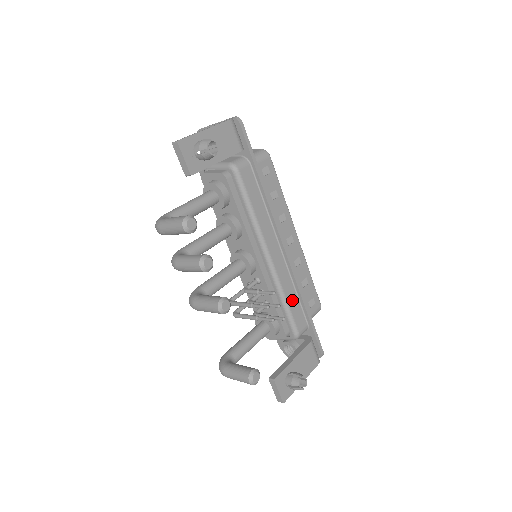
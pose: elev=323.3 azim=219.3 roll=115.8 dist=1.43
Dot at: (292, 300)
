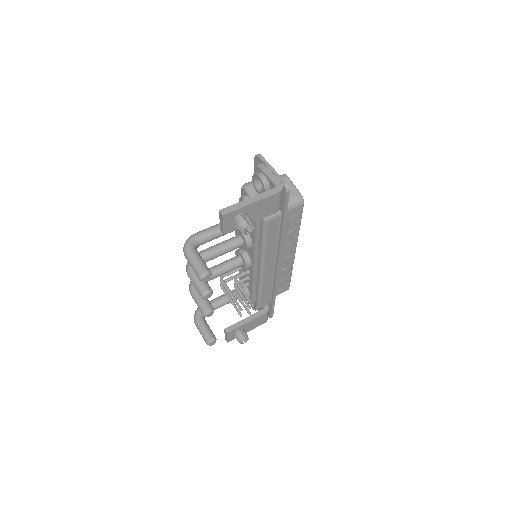
Dot at: (266, 291)
